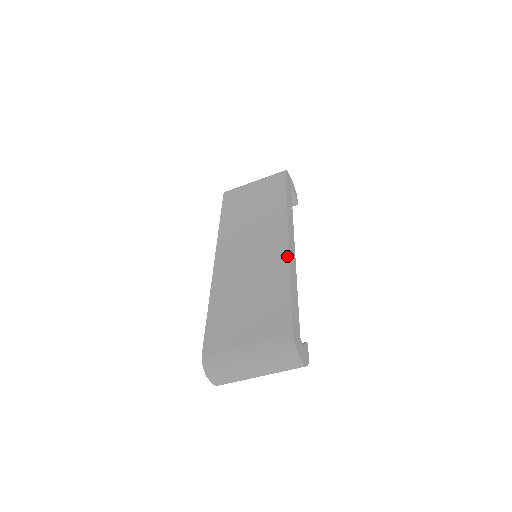
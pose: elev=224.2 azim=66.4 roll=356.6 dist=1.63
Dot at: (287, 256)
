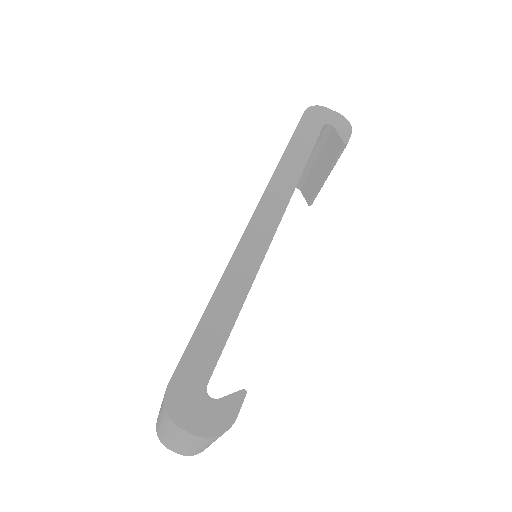
Dot at: (233, 253)
